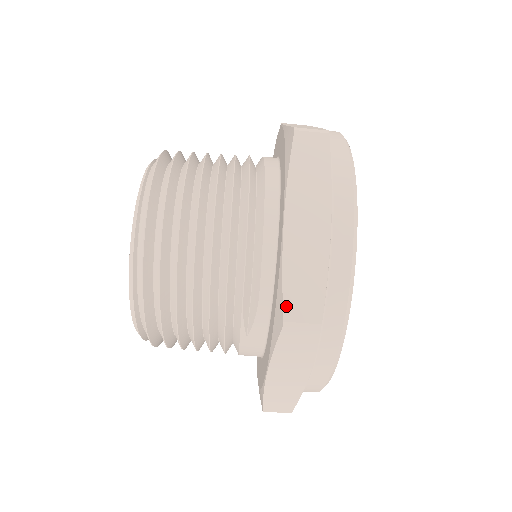
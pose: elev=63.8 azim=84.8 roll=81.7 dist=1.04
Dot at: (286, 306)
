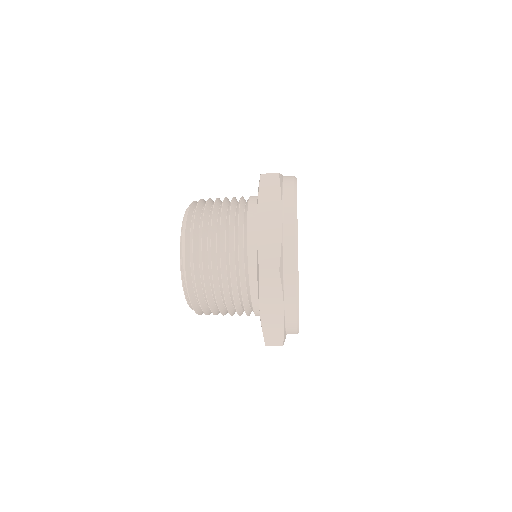
Dot at: occluded
